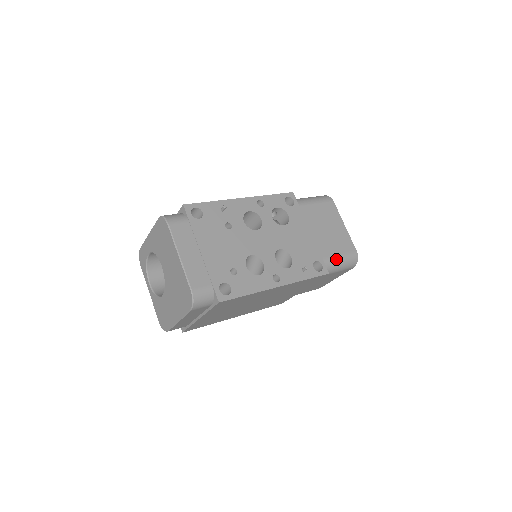
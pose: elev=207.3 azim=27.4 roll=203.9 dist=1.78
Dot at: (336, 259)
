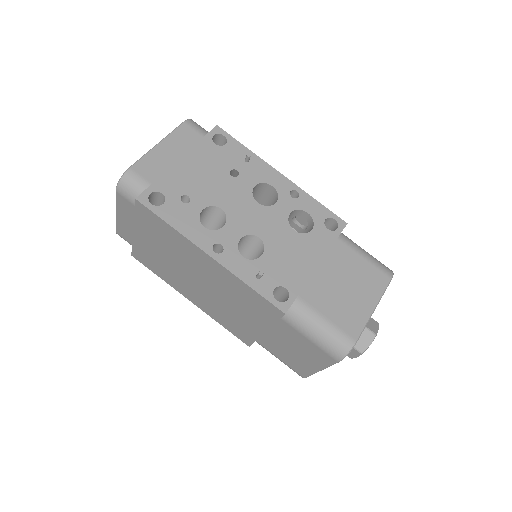
Dot at: (316, 317)
